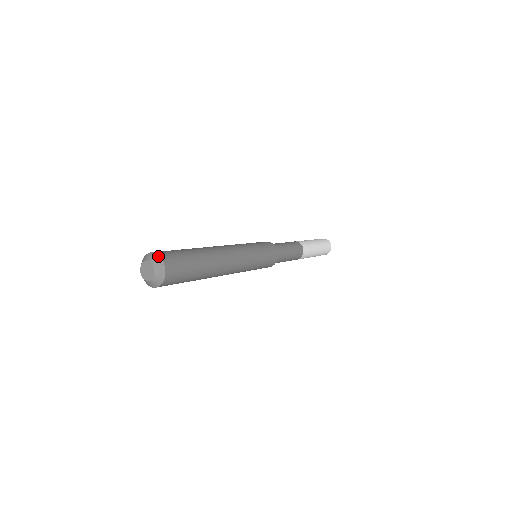
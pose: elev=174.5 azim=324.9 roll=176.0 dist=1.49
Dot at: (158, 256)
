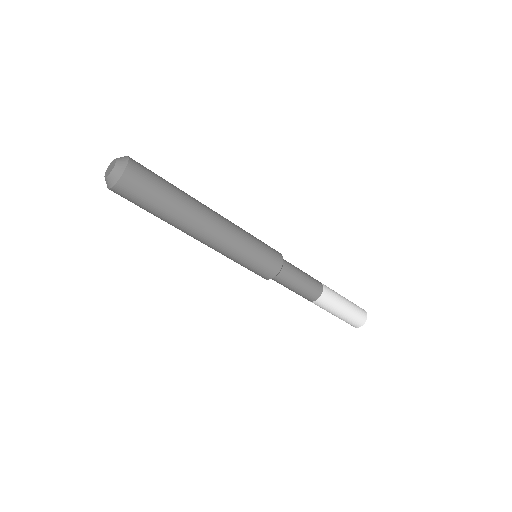
Dot at: (127, 157)
